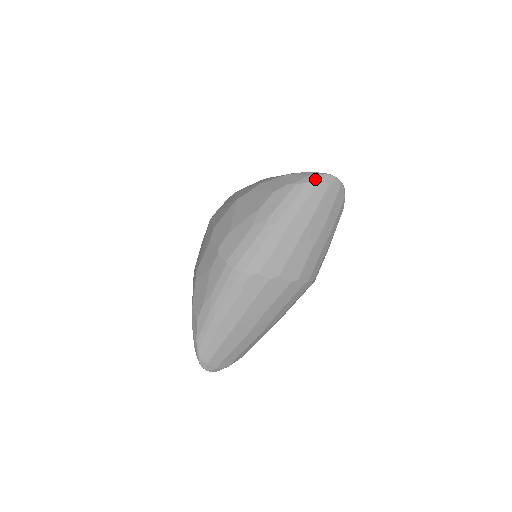
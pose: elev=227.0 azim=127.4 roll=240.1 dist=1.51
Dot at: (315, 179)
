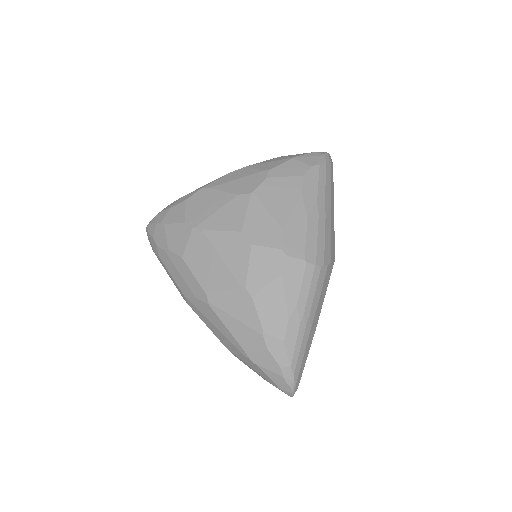
Dot at: (327, 158)
